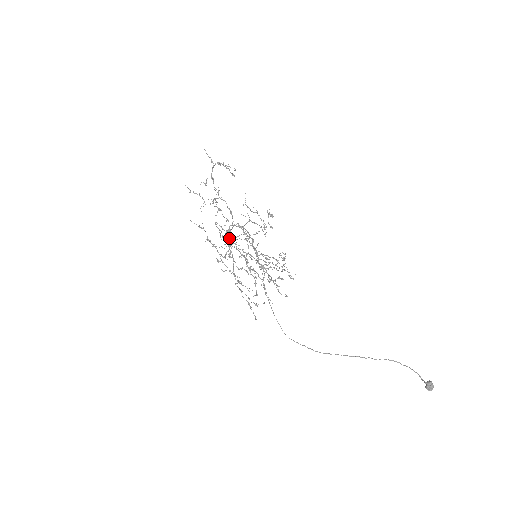
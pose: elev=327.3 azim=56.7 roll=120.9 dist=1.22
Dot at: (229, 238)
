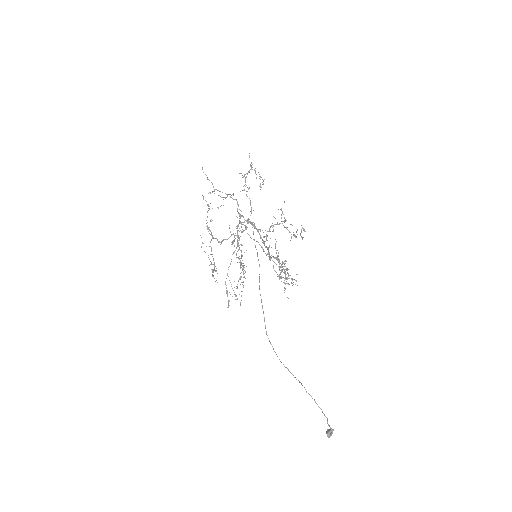
Dot at: occluded
